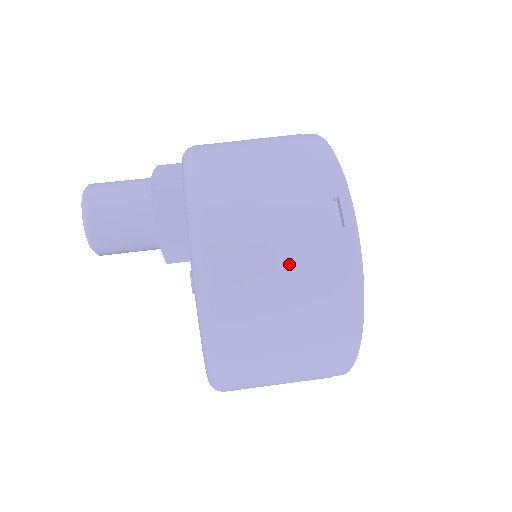
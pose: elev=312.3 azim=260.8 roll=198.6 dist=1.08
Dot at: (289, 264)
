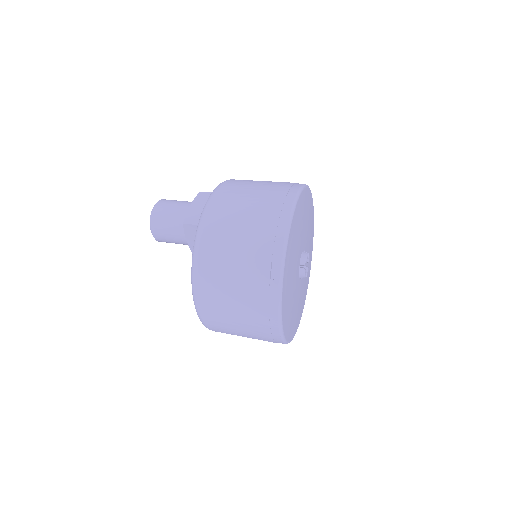
Dot at: (238, 291)
